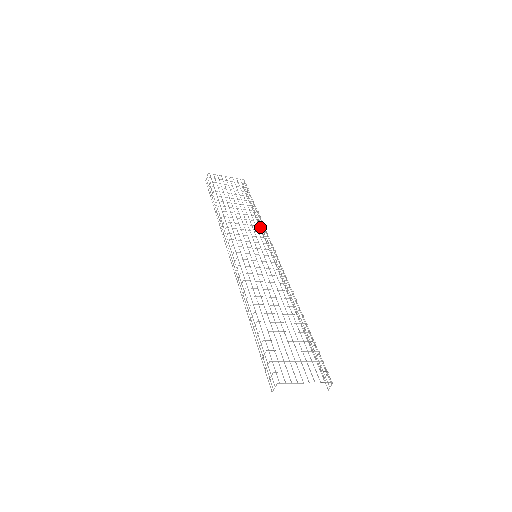
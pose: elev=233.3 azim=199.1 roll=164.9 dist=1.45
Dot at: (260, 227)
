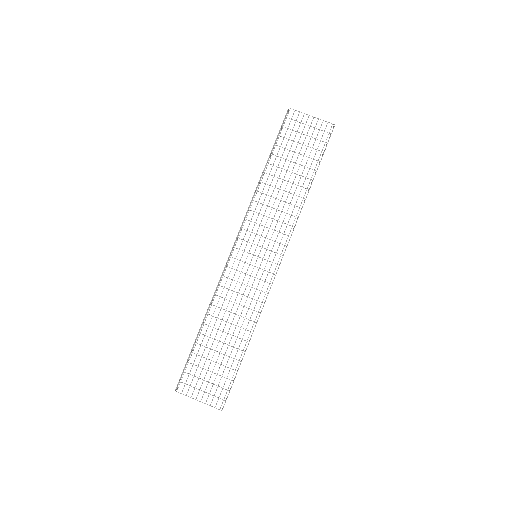
Dot at: (290, 217)
